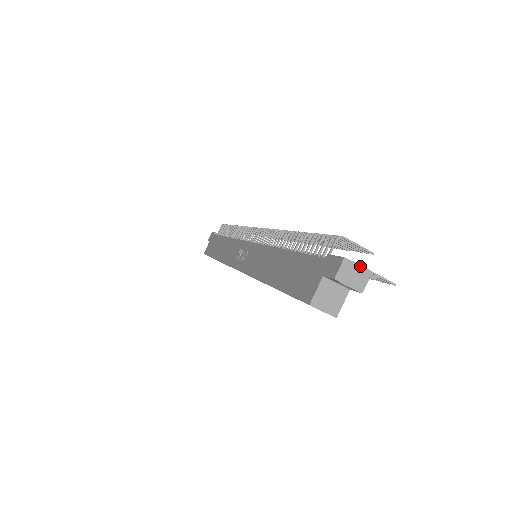
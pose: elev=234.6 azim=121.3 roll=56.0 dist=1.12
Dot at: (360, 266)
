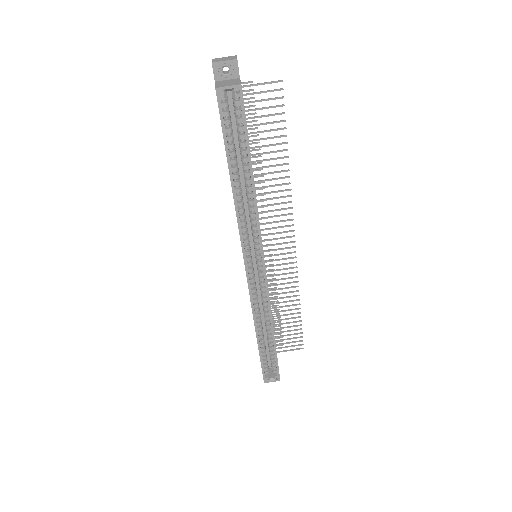
Dot at: (226, 57)
